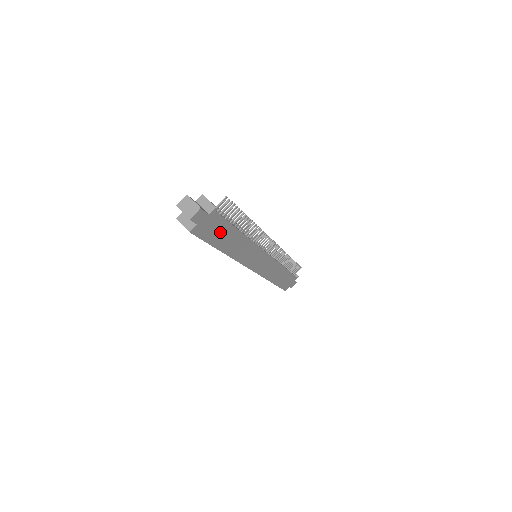
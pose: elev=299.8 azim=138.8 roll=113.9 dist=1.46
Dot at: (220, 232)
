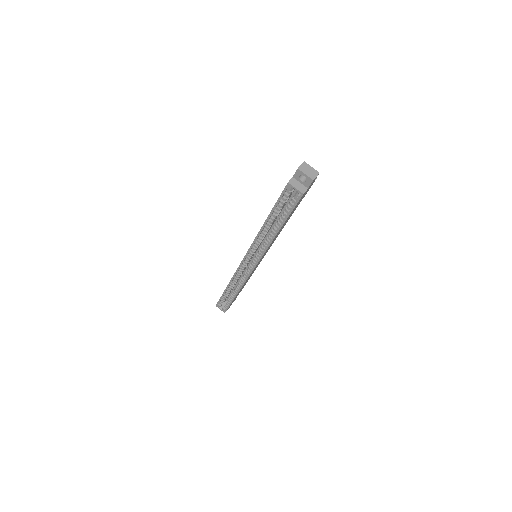
Dot at: occluded
